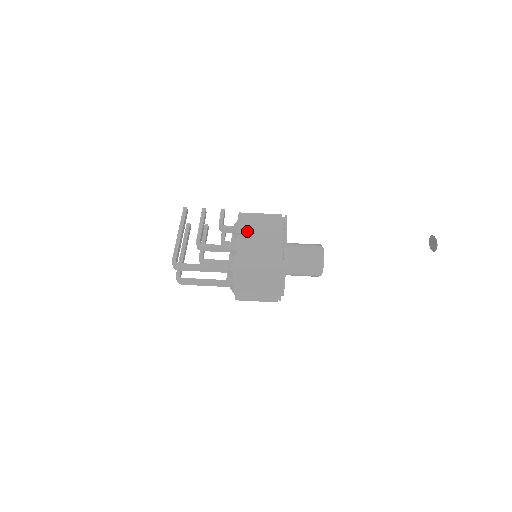
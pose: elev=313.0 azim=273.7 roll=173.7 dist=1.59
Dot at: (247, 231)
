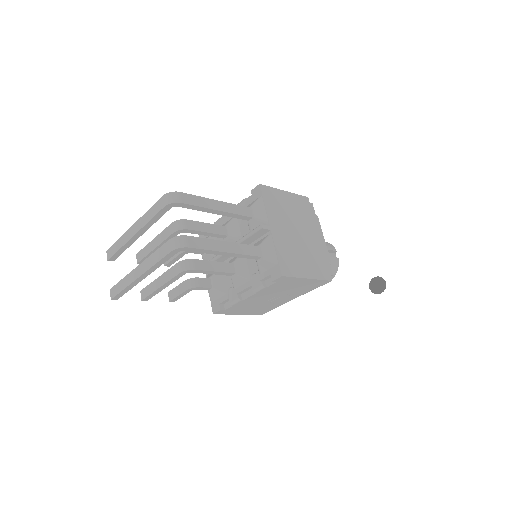
Dot at: occluded
